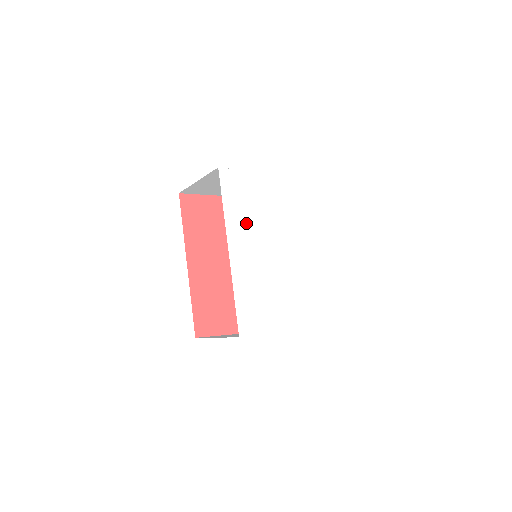
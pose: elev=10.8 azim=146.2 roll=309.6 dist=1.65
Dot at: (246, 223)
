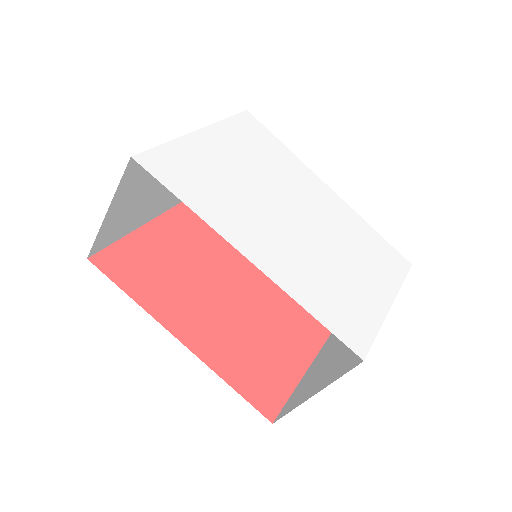
Dot at: (230, 208)
